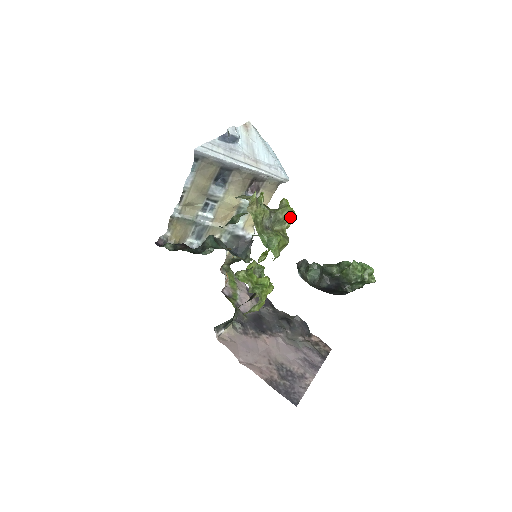
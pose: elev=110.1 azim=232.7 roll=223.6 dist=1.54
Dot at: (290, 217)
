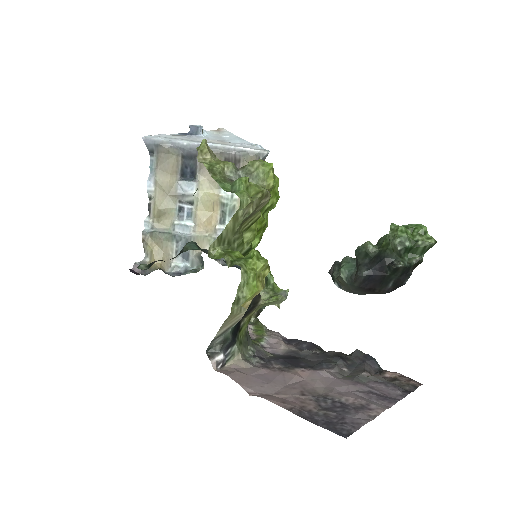
Dot at: (265, 169)
